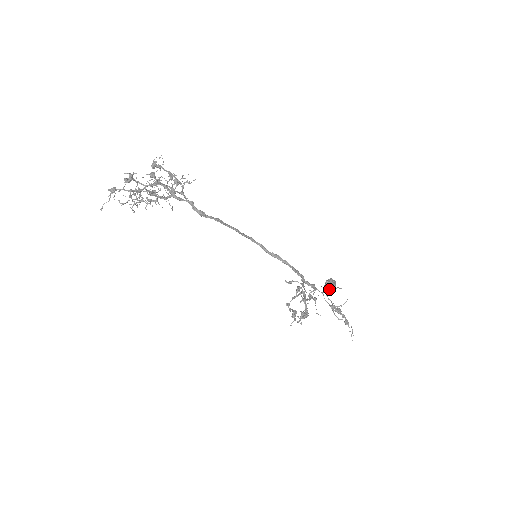
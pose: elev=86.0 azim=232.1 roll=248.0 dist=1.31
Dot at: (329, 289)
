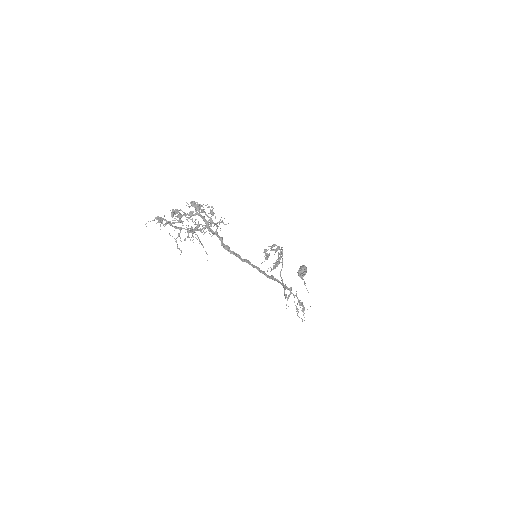
Dot at: (300, 277)
